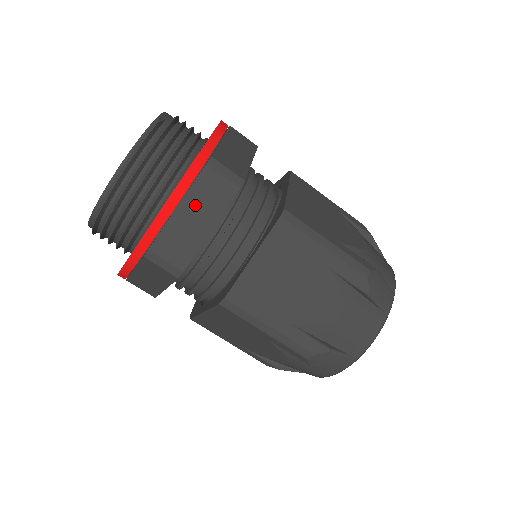
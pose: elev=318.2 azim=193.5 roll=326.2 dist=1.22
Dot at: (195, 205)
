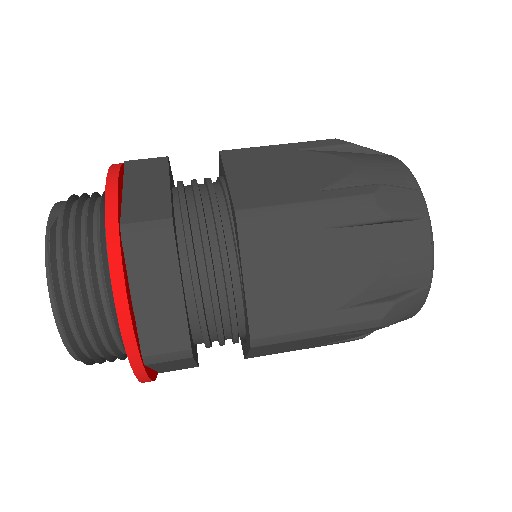
Dot at: (146, 283)
